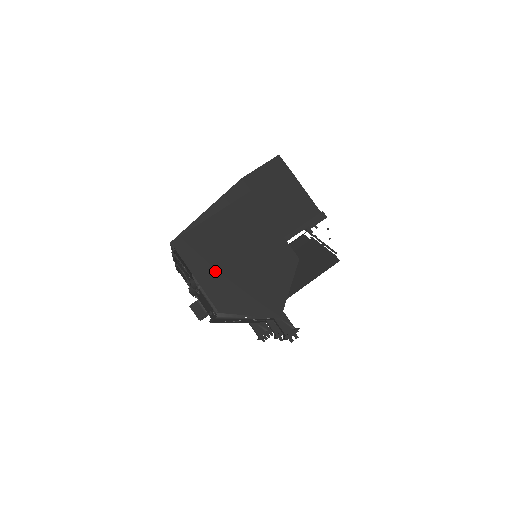
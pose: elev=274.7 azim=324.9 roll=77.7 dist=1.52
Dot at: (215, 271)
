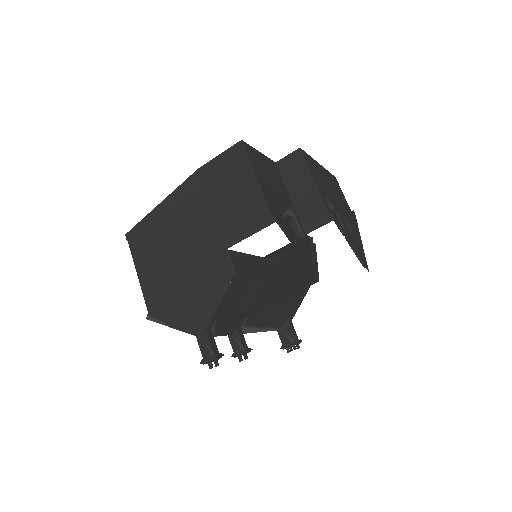
Dot at: (154, 271)
